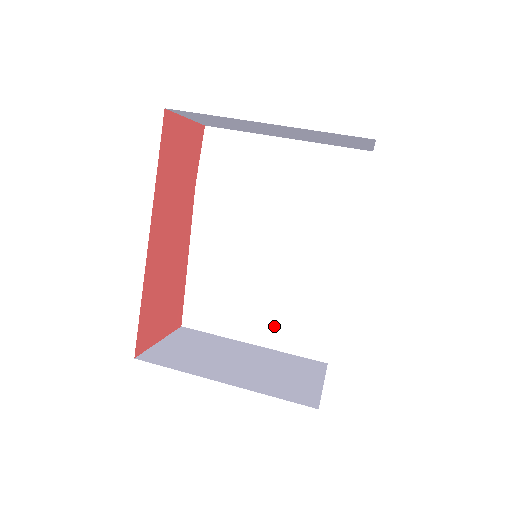
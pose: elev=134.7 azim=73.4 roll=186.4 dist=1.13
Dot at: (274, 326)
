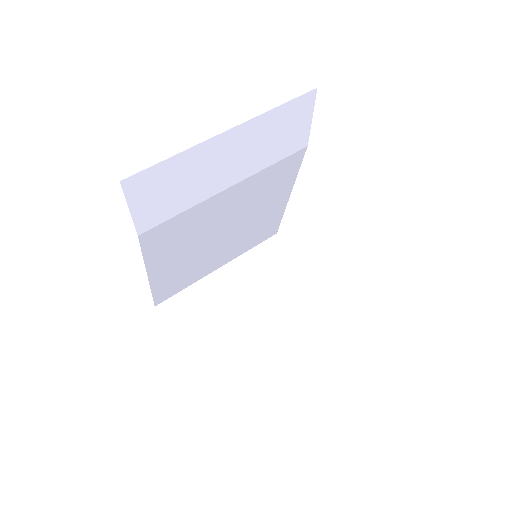
Dot at: (236, 249)
